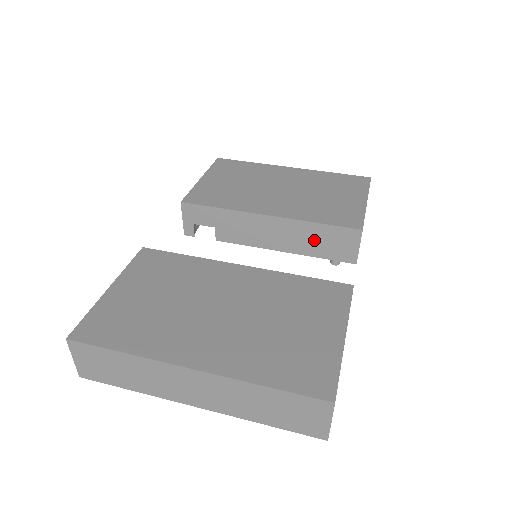
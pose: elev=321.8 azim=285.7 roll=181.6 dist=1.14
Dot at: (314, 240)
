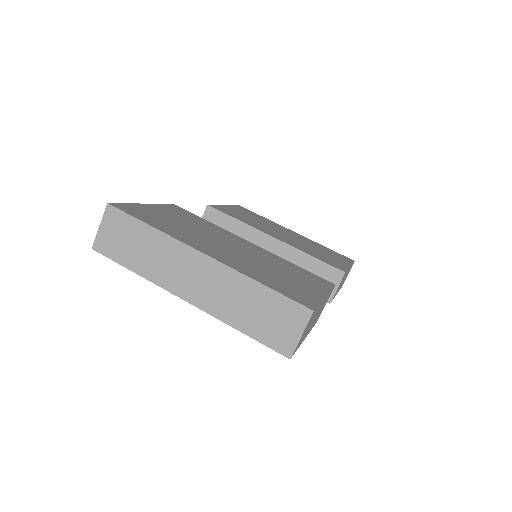
Dot at: occluded
